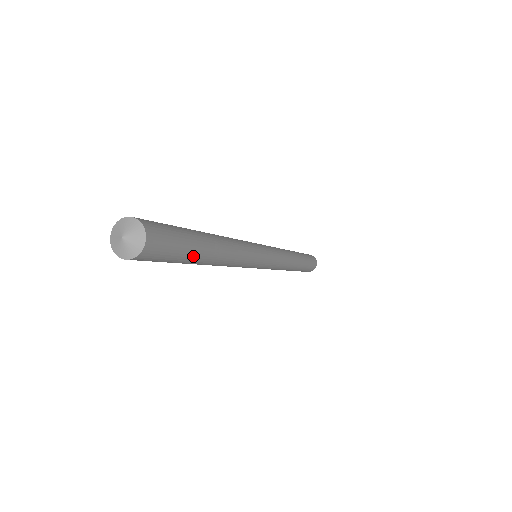
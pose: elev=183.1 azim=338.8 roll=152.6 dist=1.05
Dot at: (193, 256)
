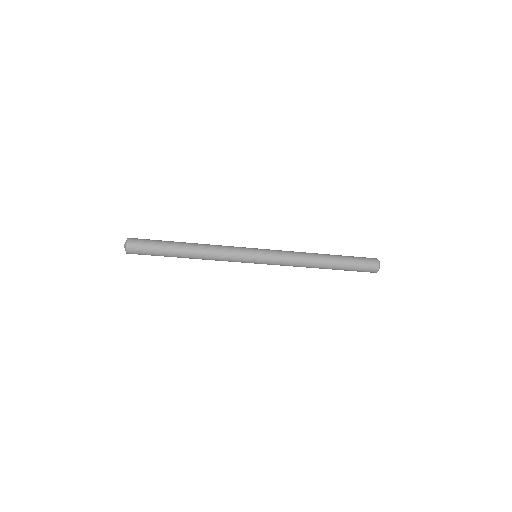
Dot at: (165, 254)
